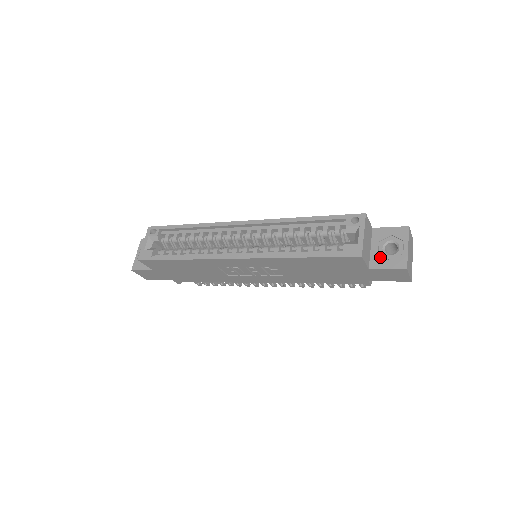
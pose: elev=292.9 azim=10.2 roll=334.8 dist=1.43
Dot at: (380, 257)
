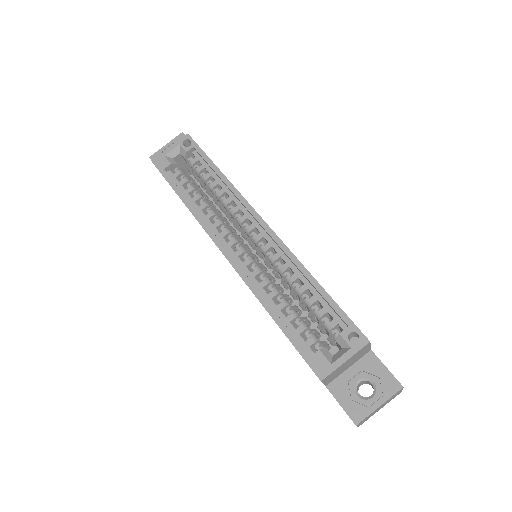
Dot at: (347, 386)
